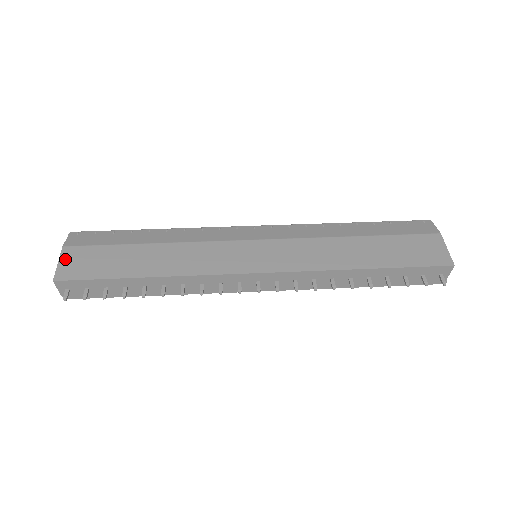
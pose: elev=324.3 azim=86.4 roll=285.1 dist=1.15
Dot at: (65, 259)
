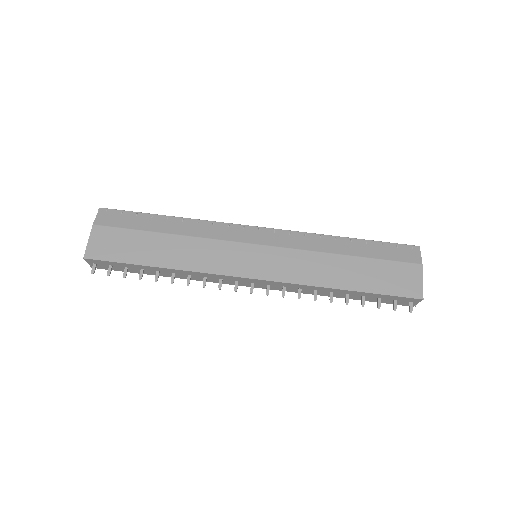
Dot at: (94, 238)
